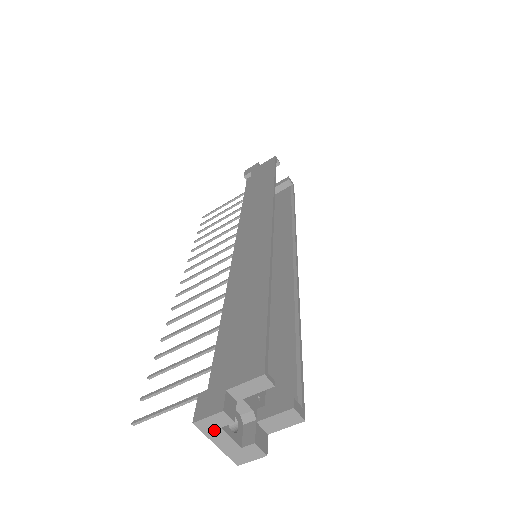
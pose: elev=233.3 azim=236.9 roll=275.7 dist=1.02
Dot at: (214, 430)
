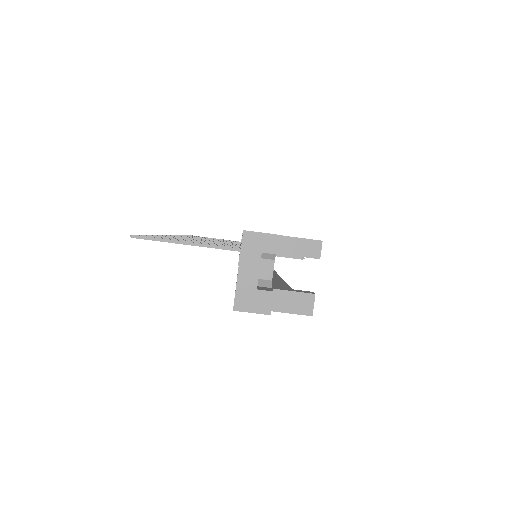
Dot at: (254, 251)
